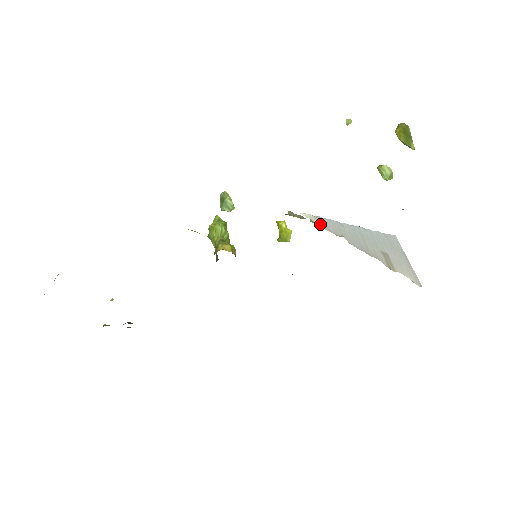
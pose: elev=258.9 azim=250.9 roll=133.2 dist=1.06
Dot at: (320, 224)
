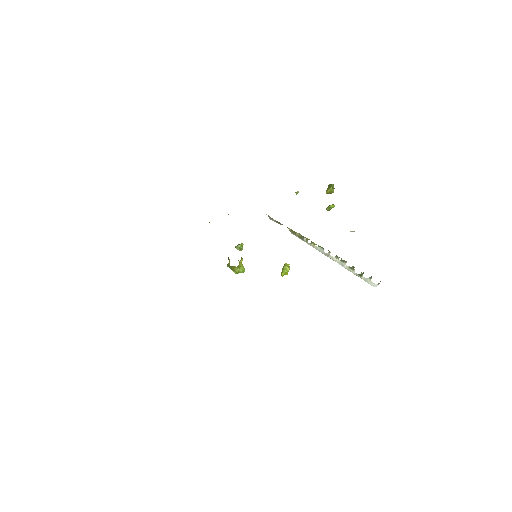
Dot at: occluded
